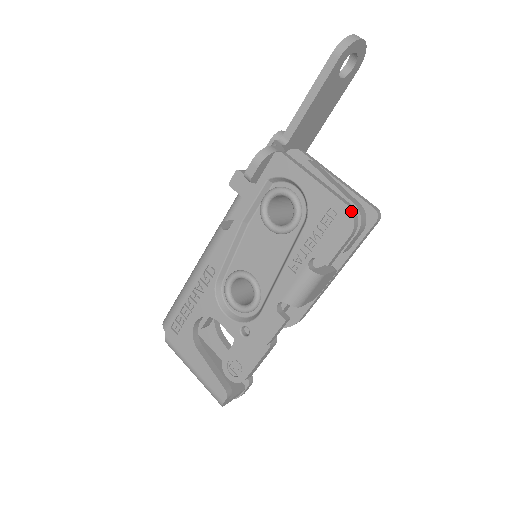
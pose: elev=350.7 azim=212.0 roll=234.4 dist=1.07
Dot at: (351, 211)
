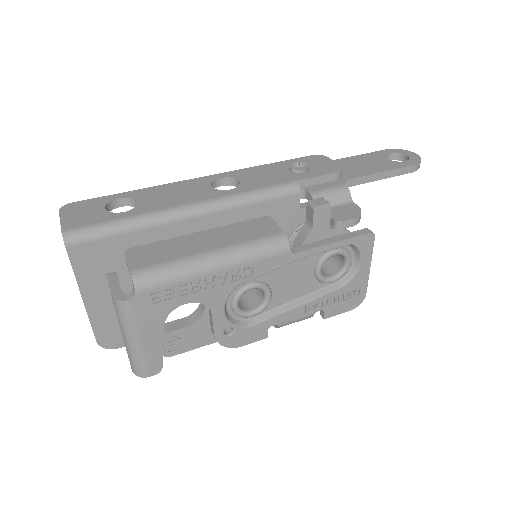
Dot at: (364, 298)
